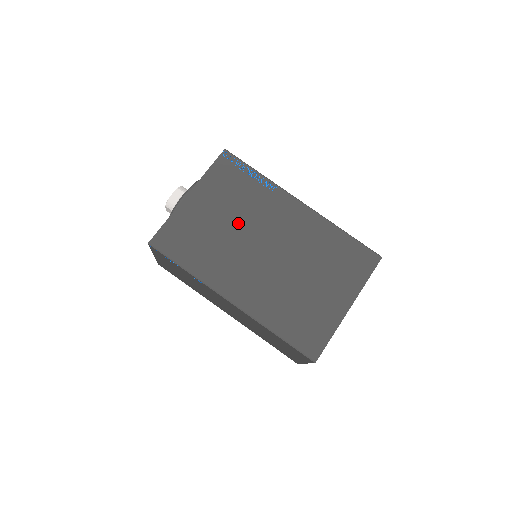
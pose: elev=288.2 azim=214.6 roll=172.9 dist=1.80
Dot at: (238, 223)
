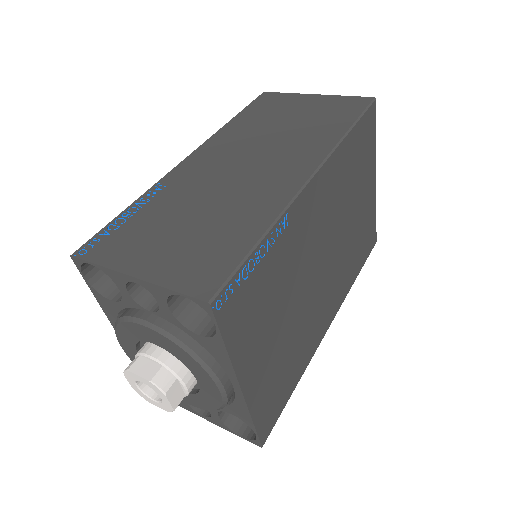
Dot at: (293, 301)
